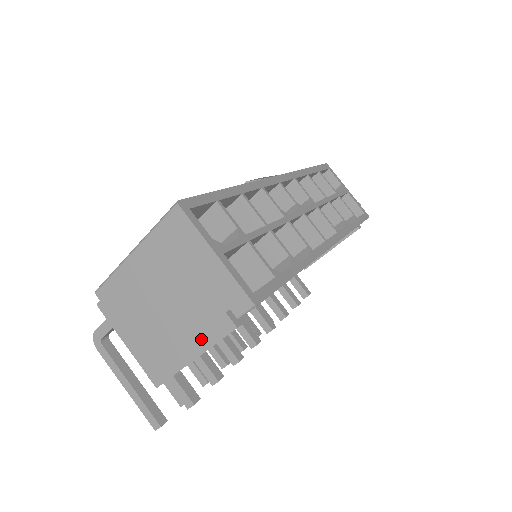
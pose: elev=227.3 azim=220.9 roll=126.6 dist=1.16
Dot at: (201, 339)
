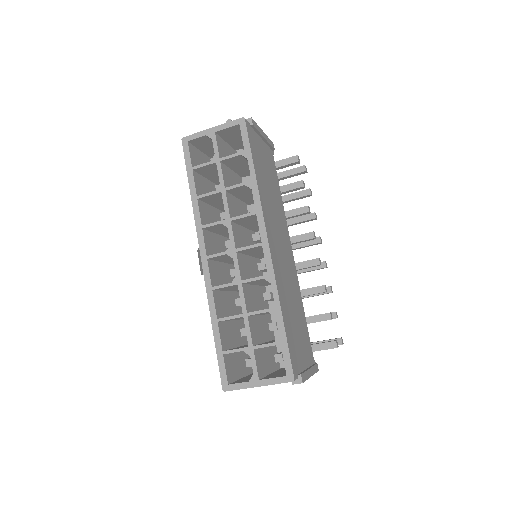
Dot at: occluded
